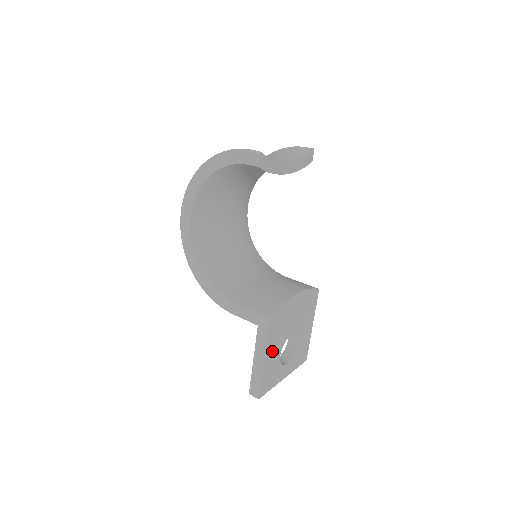
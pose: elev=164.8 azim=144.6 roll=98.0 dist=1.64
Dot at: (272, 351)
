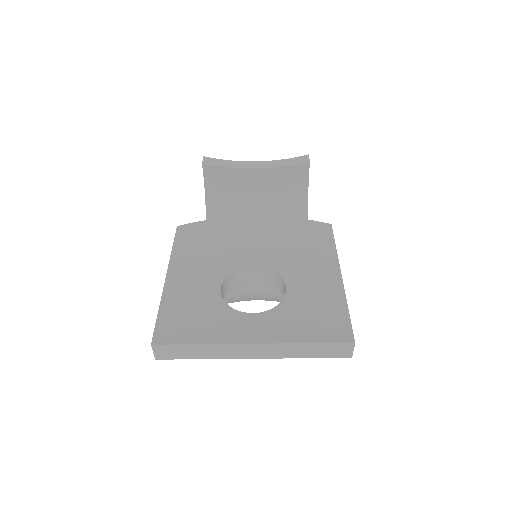
Dot at: (191, 273)
